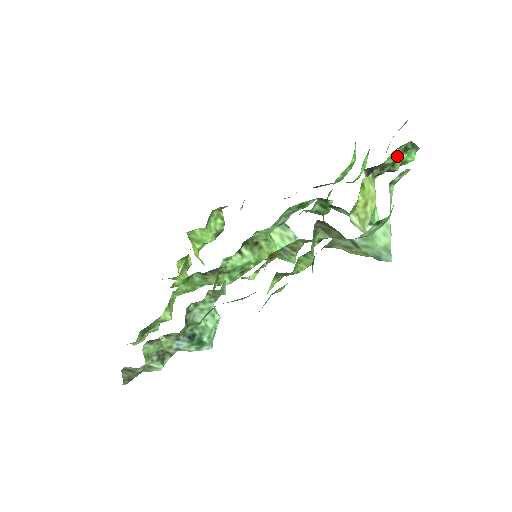
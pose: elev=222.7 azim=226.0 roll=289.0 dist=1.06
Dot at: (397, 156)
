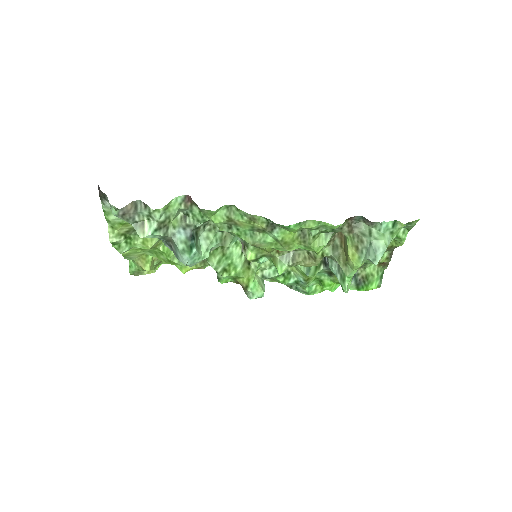
Dot at: (387, 251)
